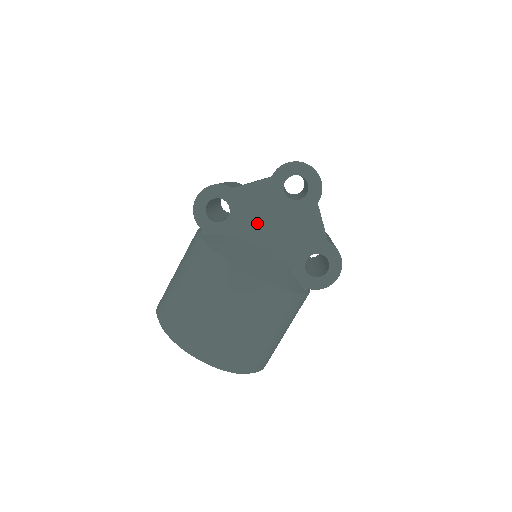
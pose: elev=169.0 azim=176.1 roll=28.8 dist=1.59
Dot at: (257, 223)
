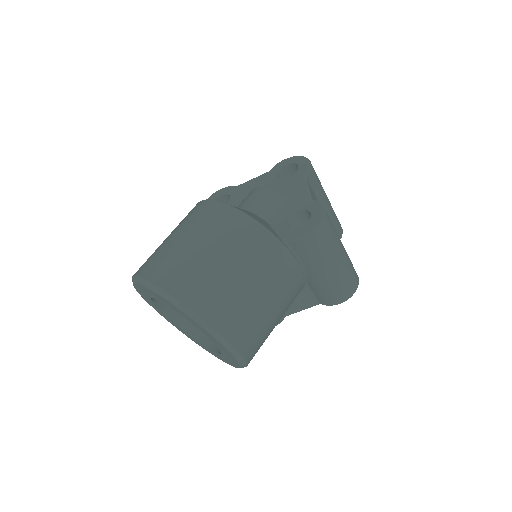
Dot at: (247, 196)
